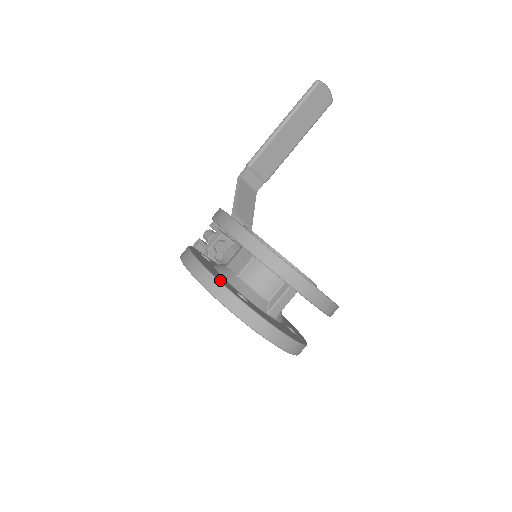
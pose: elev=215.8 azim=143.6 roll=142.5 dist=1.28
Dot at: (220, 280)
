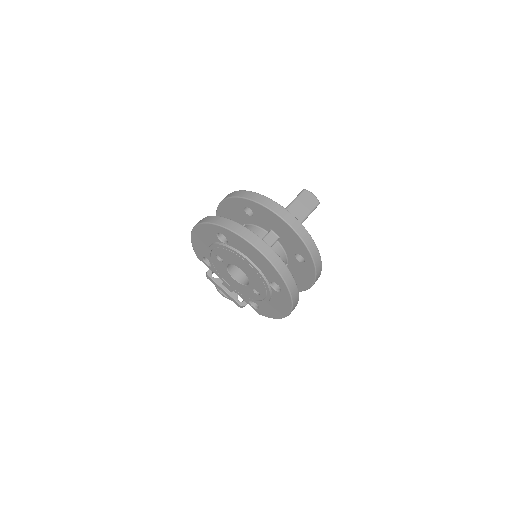
Dot at: occluded
